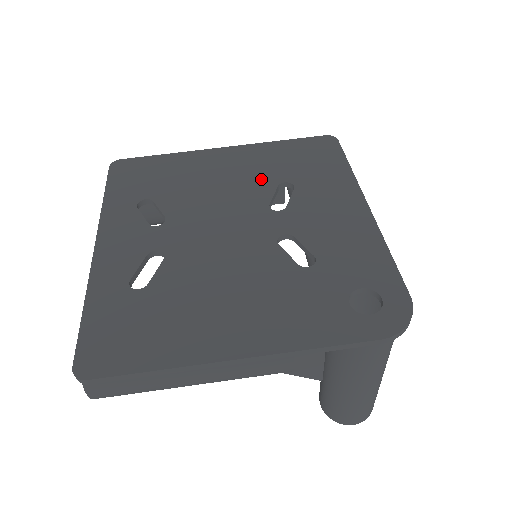
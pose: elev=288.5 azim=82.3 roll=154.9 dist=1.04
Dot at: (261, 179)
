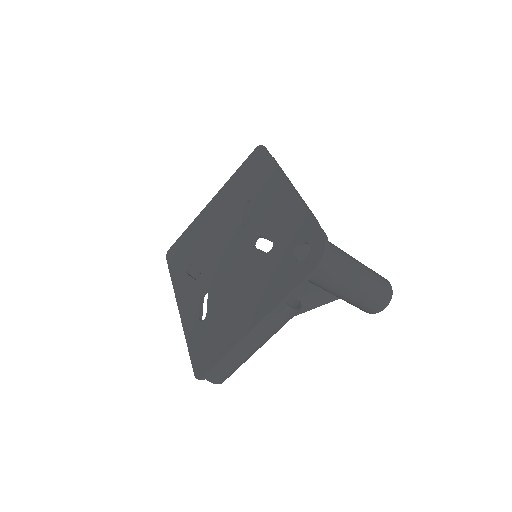
Dot at: (233, 209)
